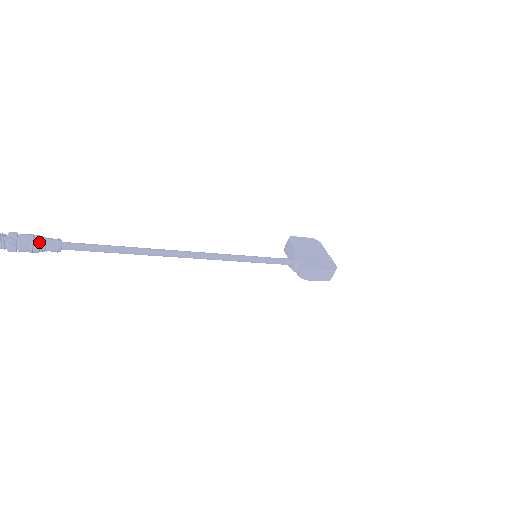
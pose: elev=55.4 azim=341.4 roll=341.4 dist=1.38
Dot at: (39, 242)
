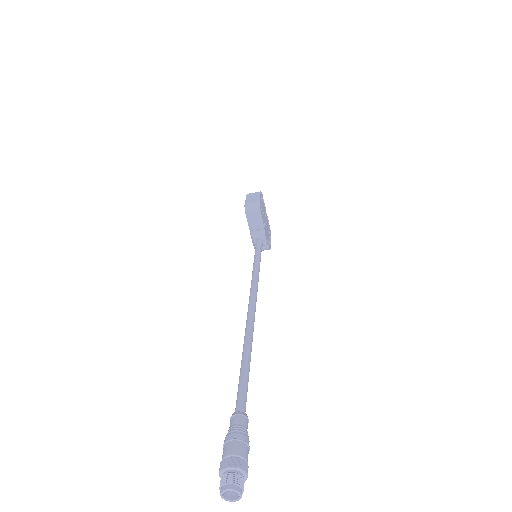
Dot at: occluded
